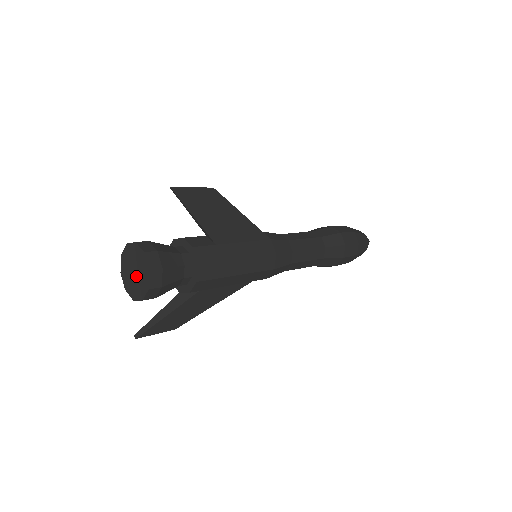
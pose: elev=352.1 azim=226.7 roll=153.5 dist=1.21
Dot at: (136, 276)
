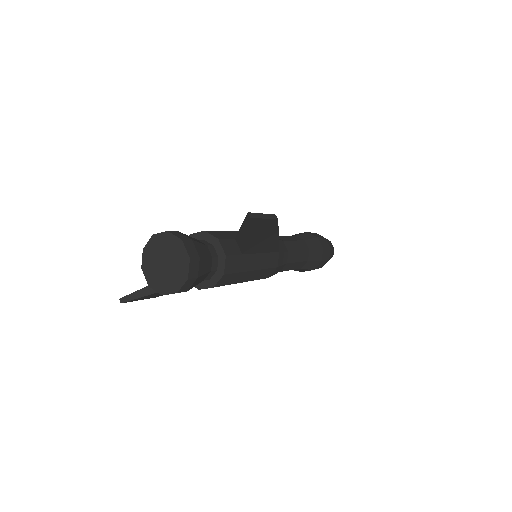
Dot at: (165, 269)
